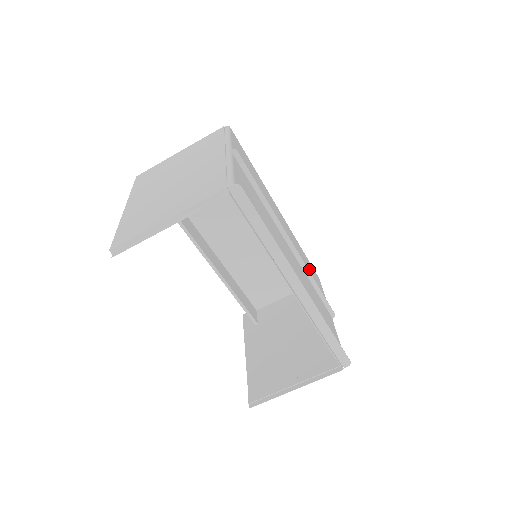
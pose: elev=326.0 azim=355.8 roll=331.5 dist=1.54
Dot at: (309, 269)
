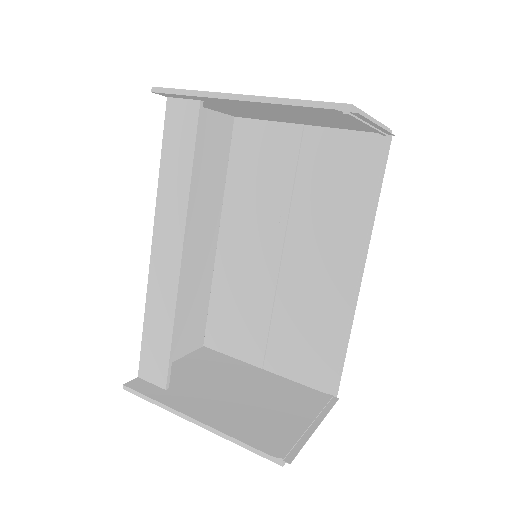
Dot at: (236, 311)
